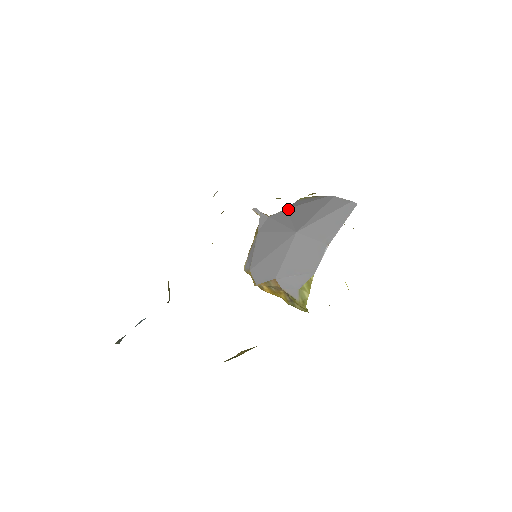
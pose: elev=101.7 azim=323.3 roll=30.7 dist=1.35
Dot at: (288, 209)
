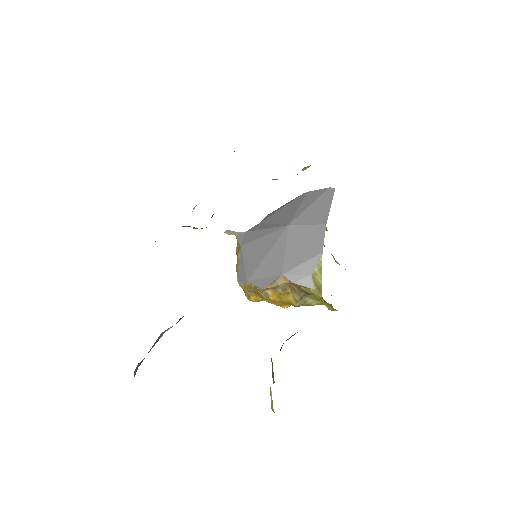
Dot at: (263, 221)
